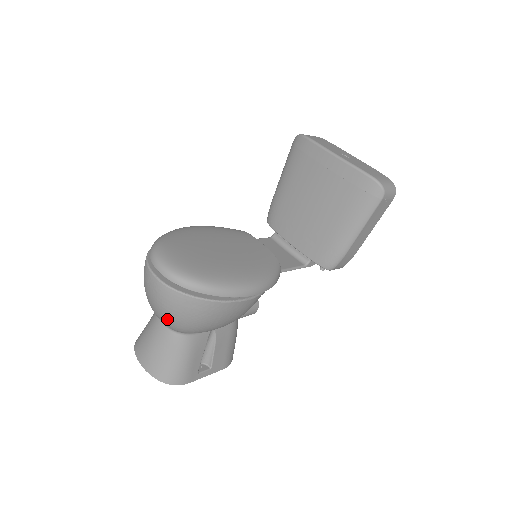
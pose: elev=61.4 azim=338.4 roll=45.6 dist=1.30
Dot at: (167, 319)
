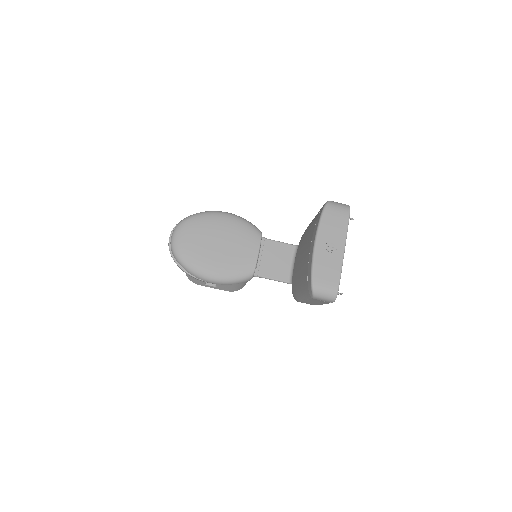
Dot at: occluded
